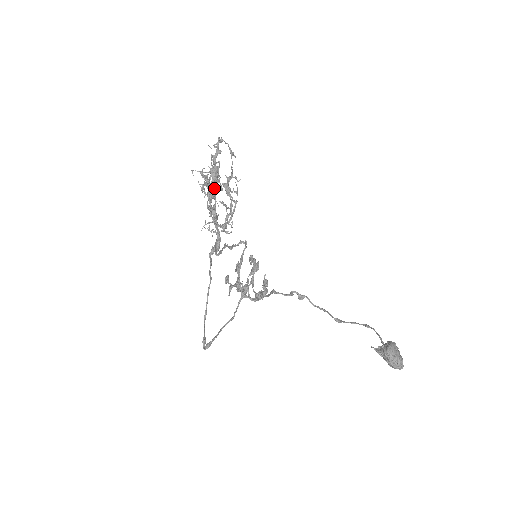
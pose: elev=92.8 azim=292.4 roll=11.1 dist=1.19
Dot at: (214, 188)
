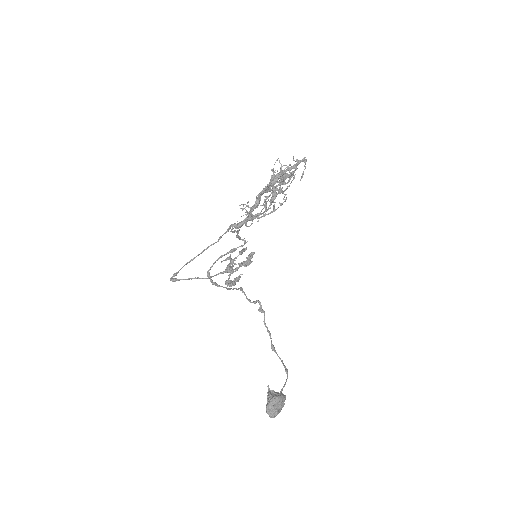
Dot at: (277, 185)
